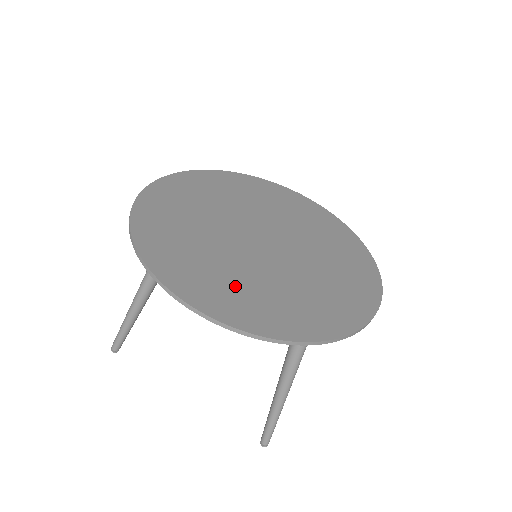
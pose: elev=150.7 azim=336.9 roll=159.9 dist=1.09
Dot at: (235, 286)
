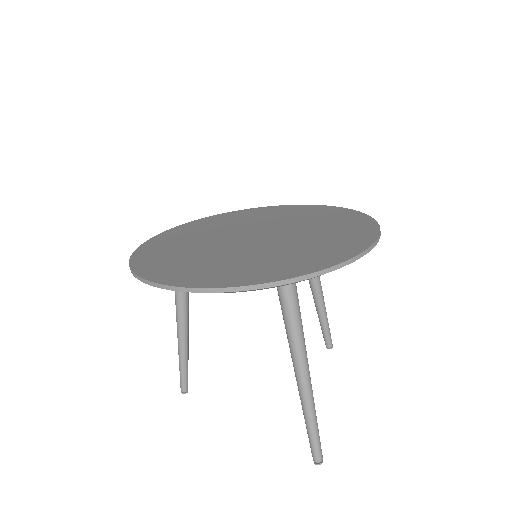
Dot at: (200, 265)
